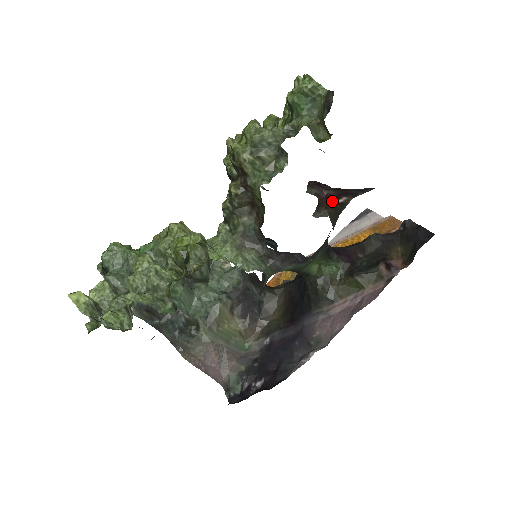
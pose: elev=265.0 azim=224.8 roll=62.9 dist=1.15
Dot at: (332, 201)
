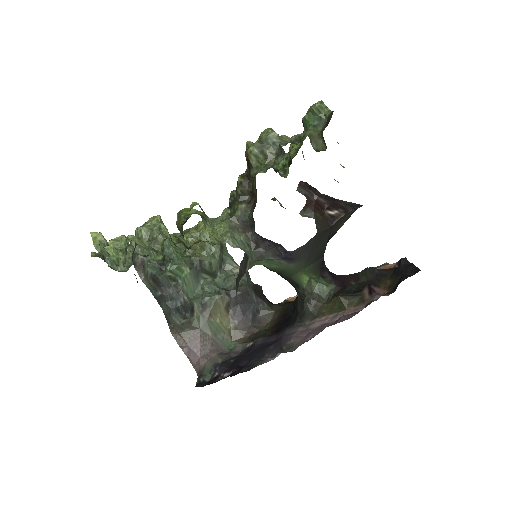
Dot at: (322, 209)
